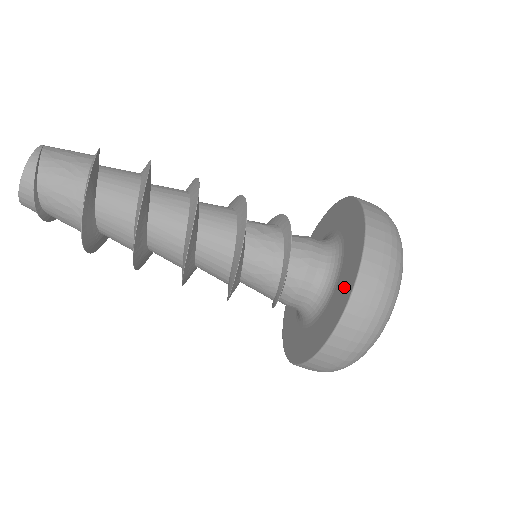
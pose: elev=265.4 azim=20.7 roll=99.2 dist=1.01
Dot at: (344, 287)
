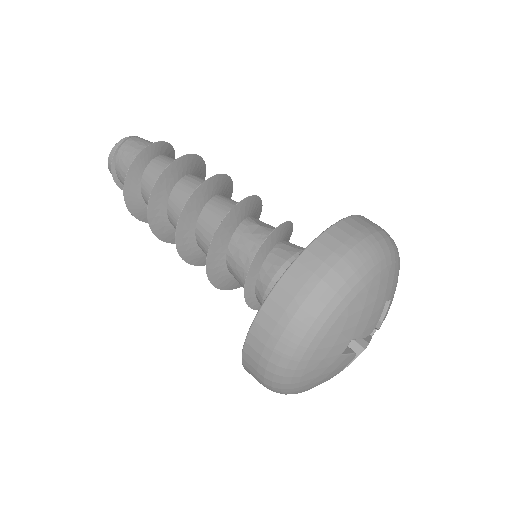
Dot at: occluded
